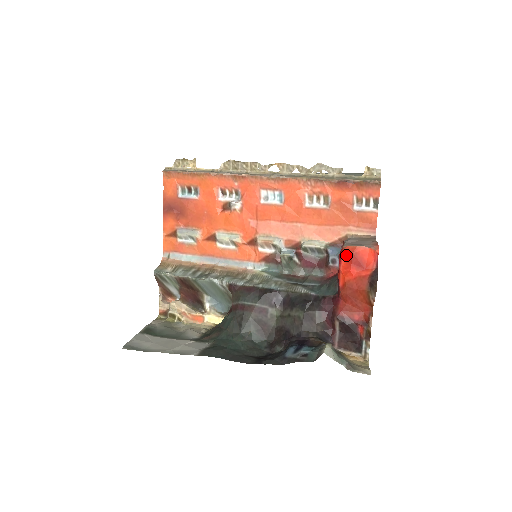
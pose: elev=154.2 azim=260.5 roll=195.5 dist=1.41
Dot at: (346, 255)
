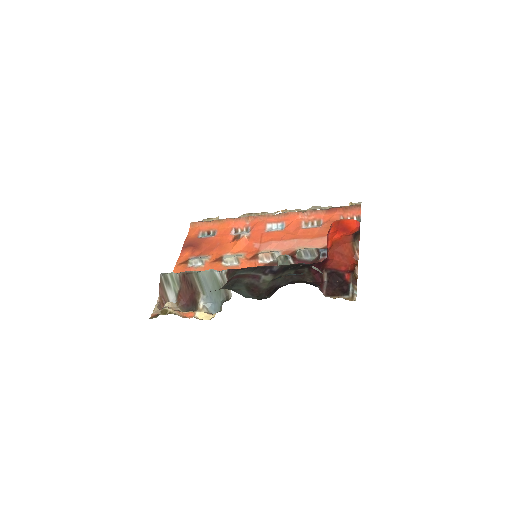
Dot at: (333, 226)
